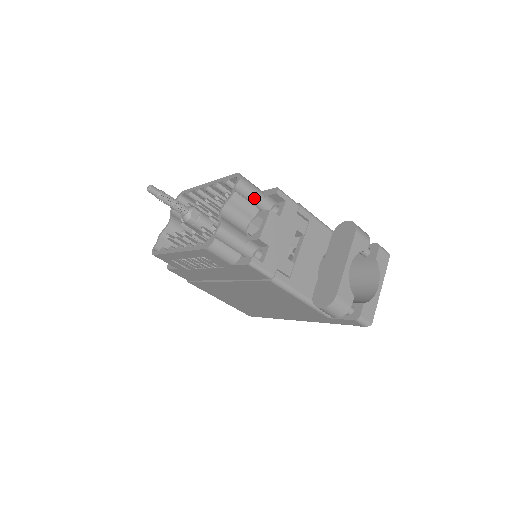
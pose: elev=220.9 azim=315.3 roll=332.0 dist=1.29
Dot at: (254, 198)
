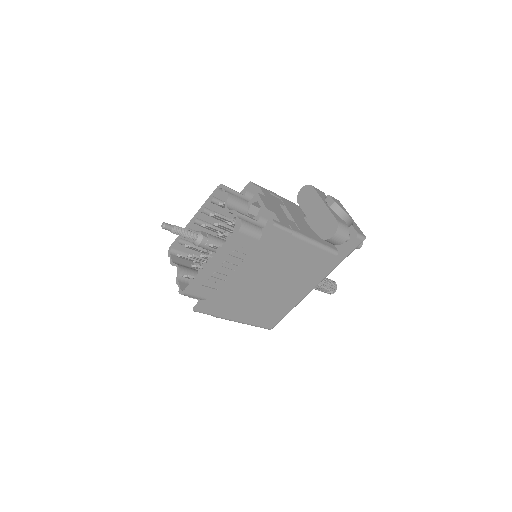
Dot at: (239, 197)
